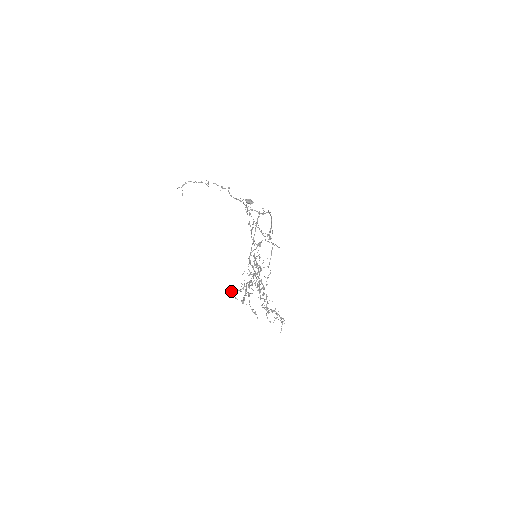
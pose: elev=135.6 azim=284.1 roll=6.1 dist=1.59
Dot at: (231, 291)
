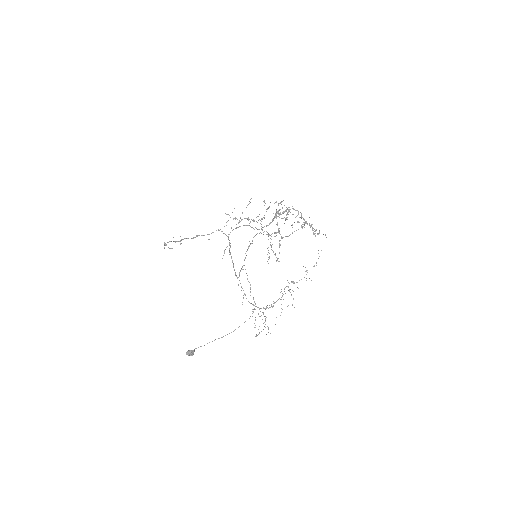
Dot at: occluded
